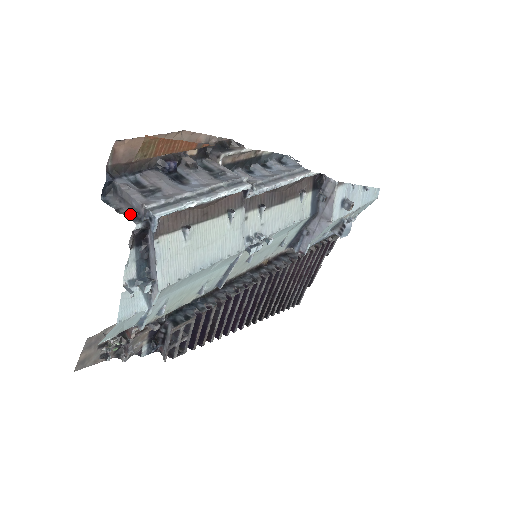
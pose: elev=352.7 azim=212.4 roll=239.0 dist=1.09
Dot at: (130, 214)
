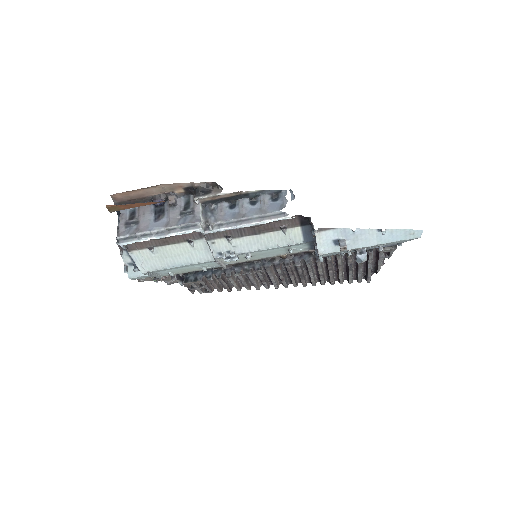
Dot at: occluded
